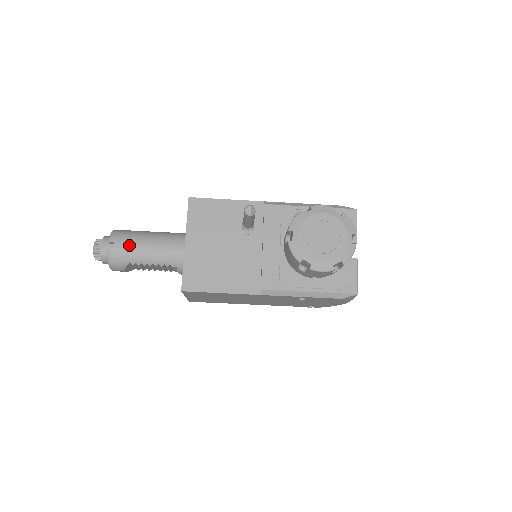
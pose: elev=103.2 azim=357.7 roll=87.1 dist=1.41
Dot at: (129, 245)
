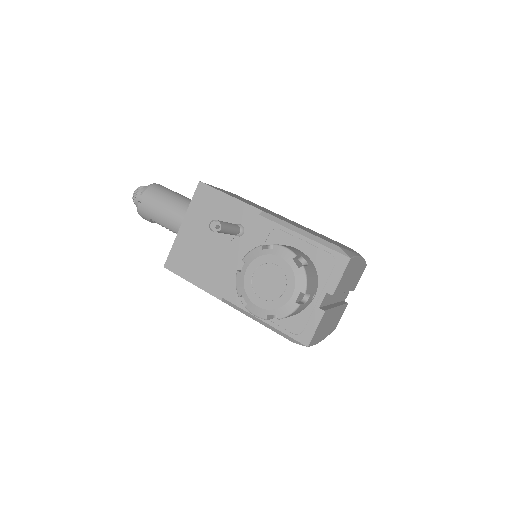
Dot at: (153, 204)
